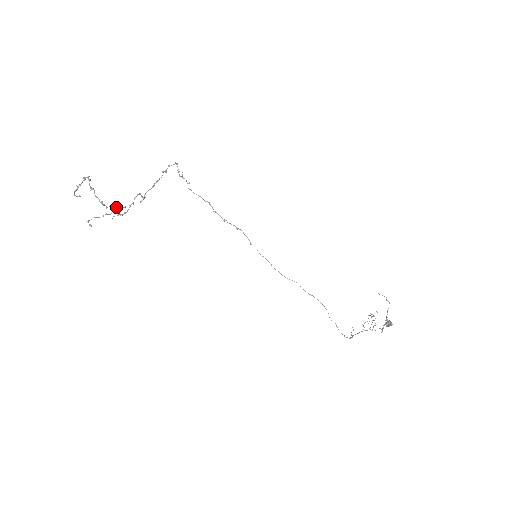
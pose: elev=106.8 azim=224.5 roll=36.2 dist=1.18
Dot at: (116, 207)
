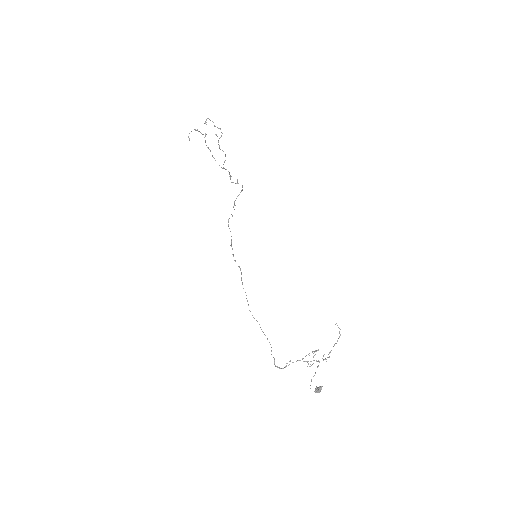
Dot at: occluded
